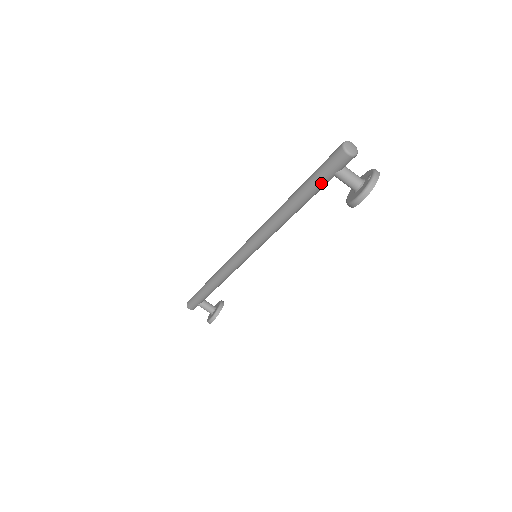
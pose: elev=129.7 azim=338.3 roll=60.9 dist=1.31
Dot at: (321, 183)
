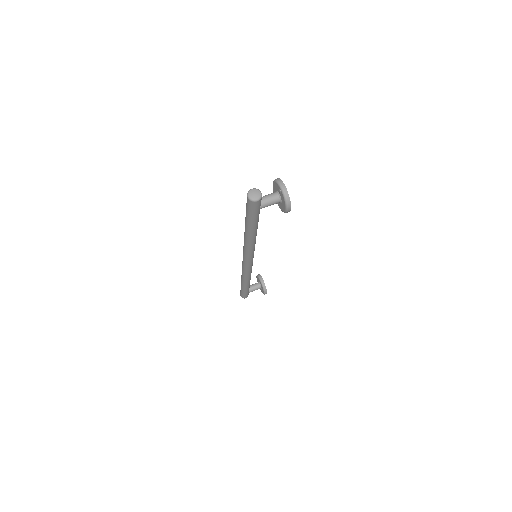
Dot at: (257, 217)
